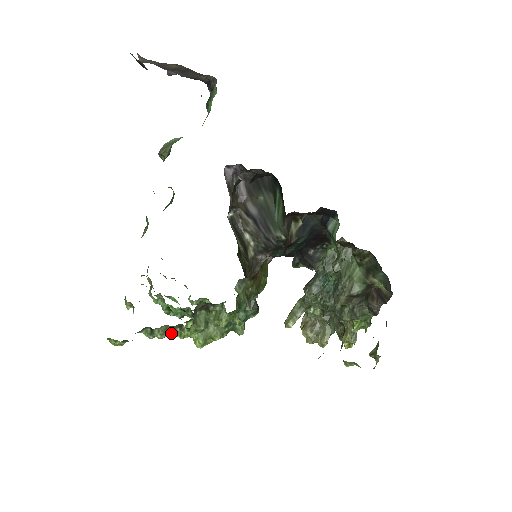
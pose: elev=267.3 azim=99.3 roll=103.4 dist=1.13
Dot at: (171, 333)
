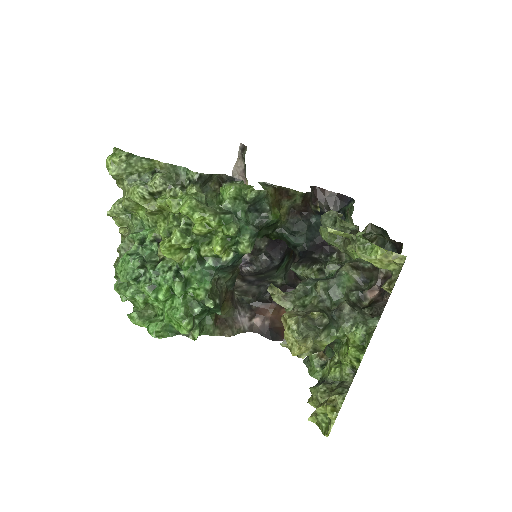
Dot at: (161, 197)
